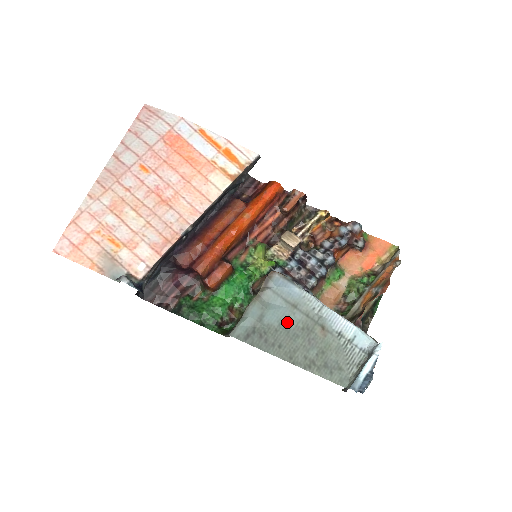
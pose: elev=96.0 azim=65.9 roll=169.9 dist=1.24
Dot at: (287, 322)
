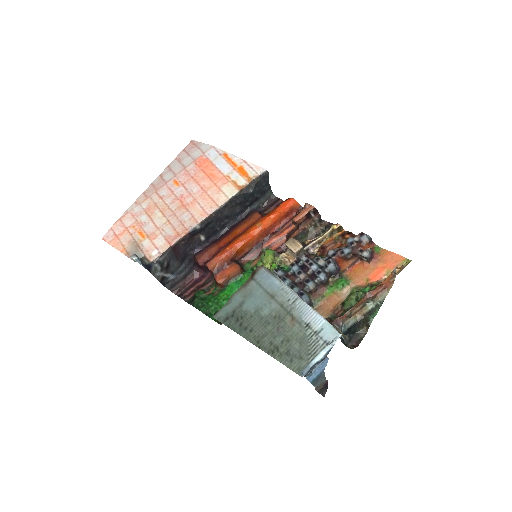
Dot at: (262, 310)
